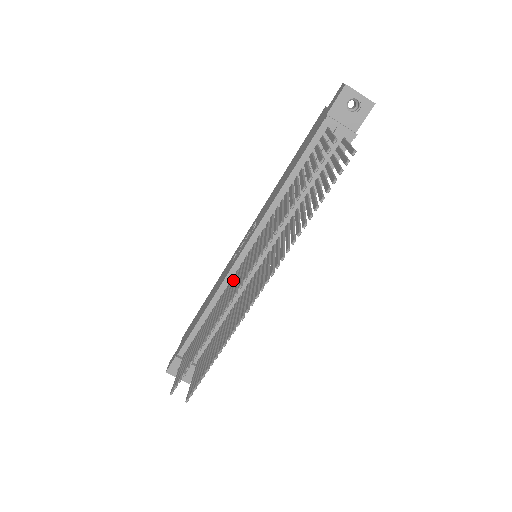
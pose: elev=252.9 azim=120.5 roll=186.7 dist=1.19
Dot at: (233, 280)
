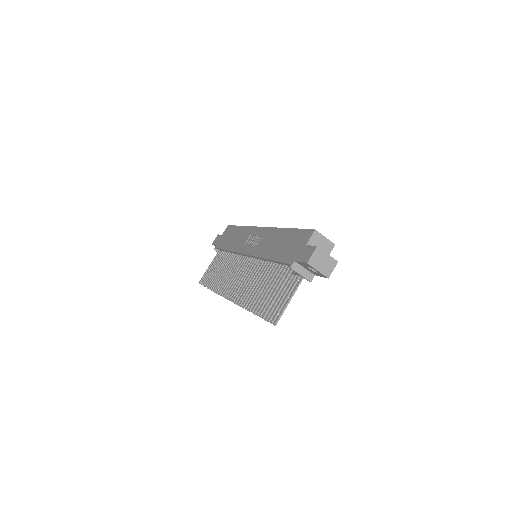
Dot at: (238, 262)
